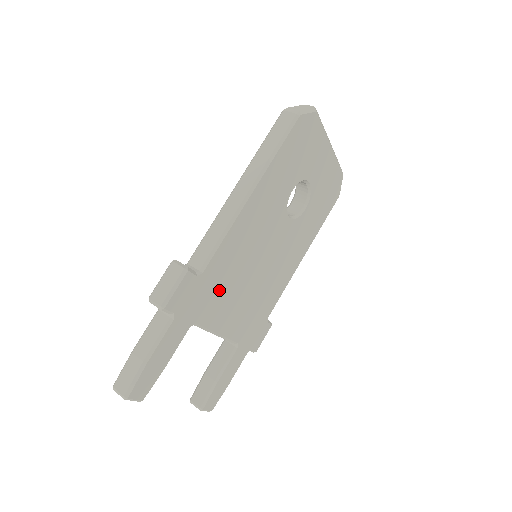
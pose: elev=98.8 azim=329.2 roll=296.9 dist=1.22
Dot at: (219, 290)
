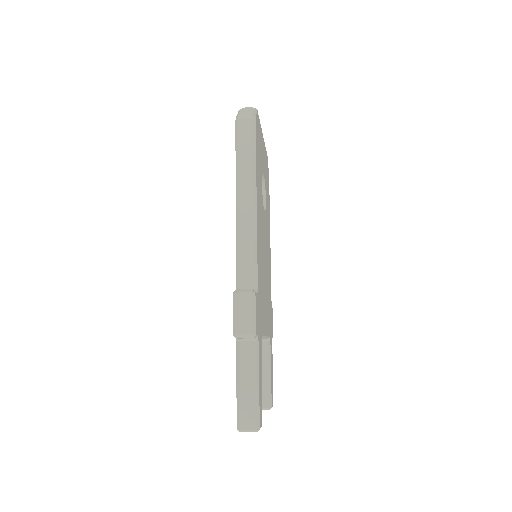
Dot at: (261, 298)
